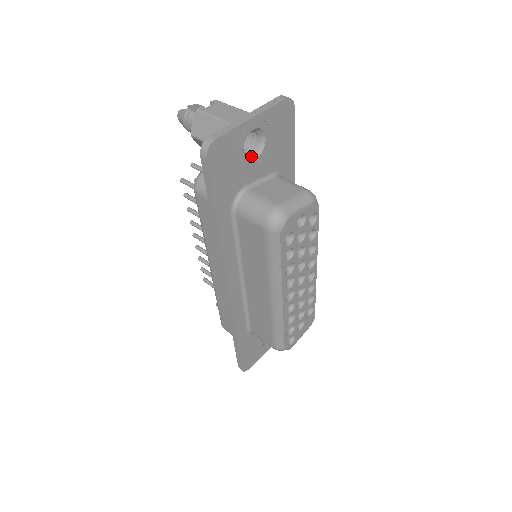
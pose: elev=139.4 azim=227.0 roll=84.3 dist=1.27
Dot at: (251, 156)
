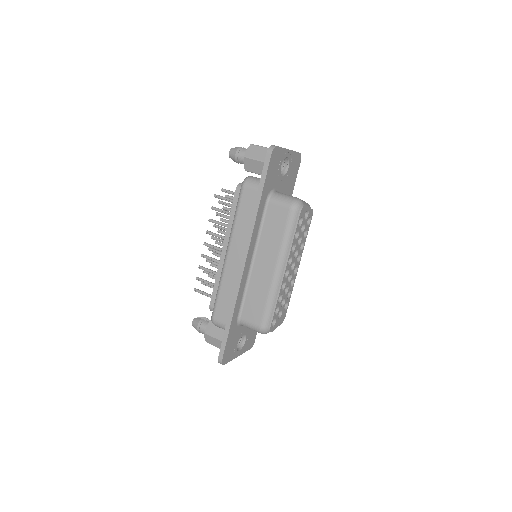
Dot at: (281, 173)
